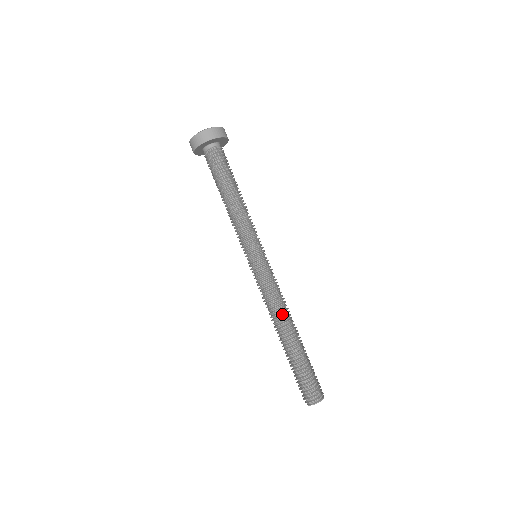
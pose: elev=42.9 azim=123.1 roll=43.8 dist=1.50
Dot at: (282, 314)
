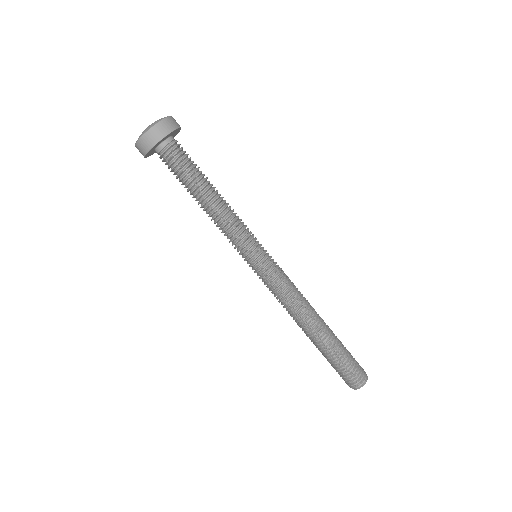
Dot at: (304, 311)
